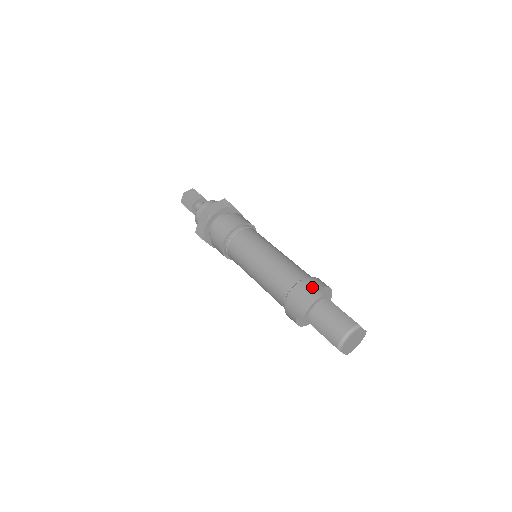
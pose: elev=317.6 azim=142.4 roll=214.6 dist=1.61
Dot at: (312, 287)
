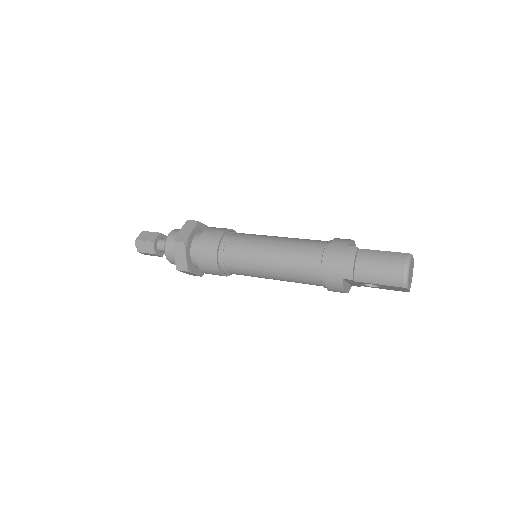
Dot at: (341, 247)
